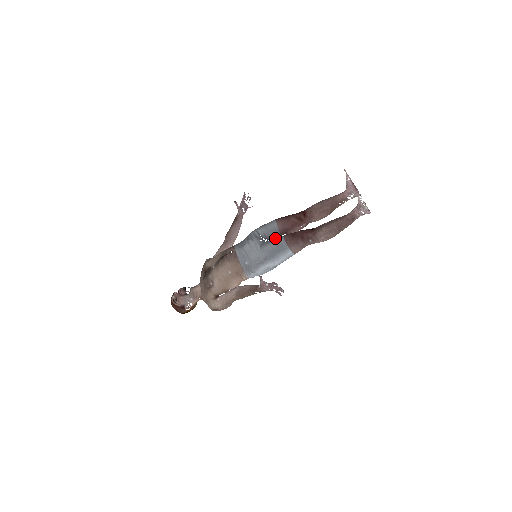
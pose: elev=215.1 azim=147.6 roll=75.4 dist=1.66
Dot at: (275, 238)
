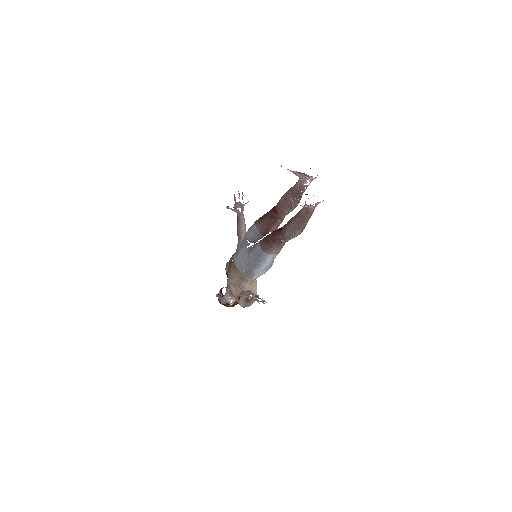
Dot at: occluded
